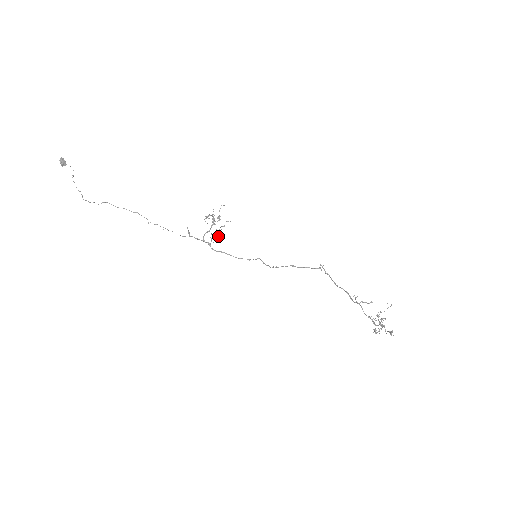
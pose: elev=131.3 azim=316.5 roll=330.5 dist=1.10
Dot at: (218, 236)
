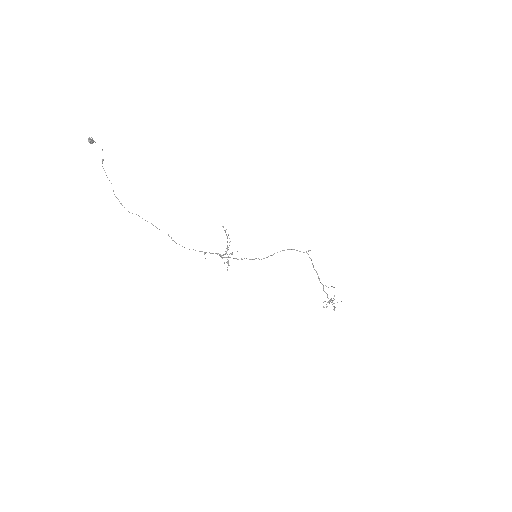
Dot at: occluded
